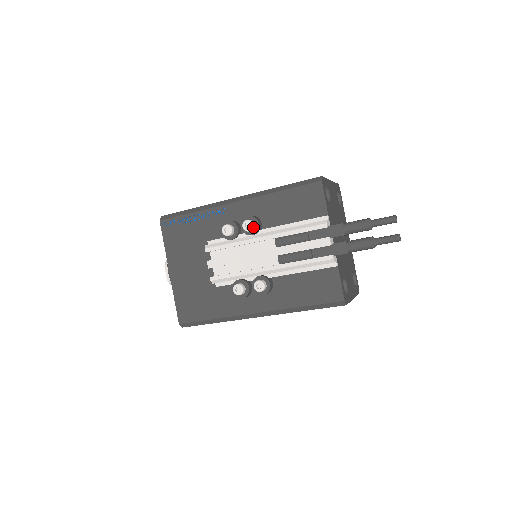
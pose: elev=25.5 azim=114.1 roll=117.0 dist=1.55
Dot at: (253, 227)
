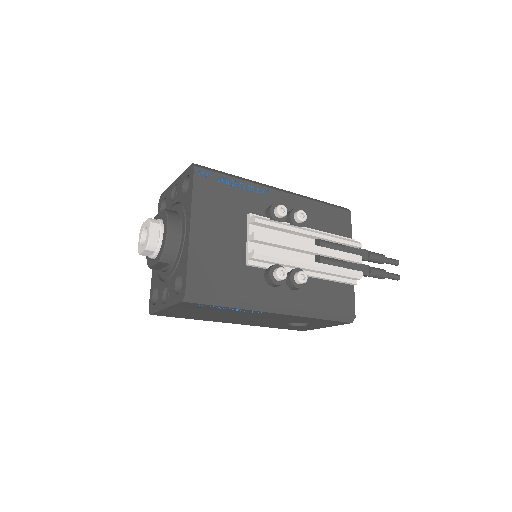
Dot at: (305, 219)
